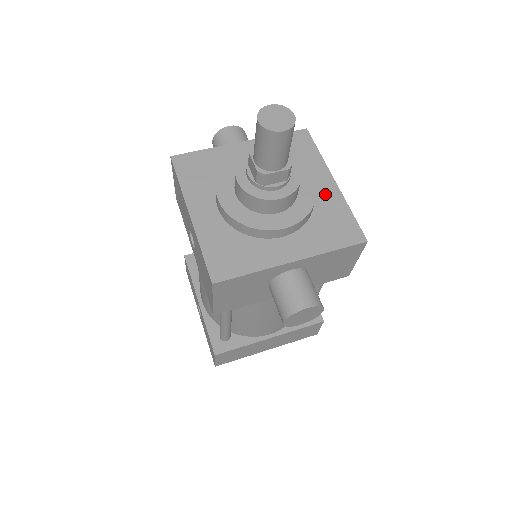
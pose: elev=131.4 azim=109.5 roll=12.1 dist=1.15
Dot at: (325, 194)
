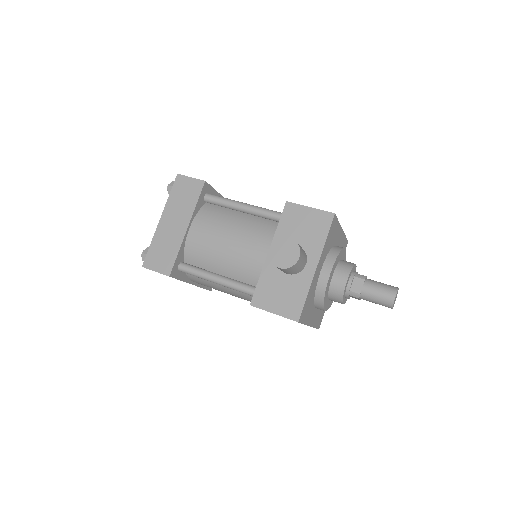
Dot at: (340, 242)
